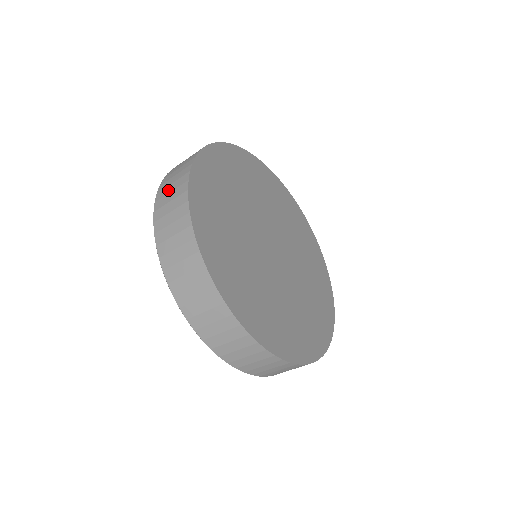
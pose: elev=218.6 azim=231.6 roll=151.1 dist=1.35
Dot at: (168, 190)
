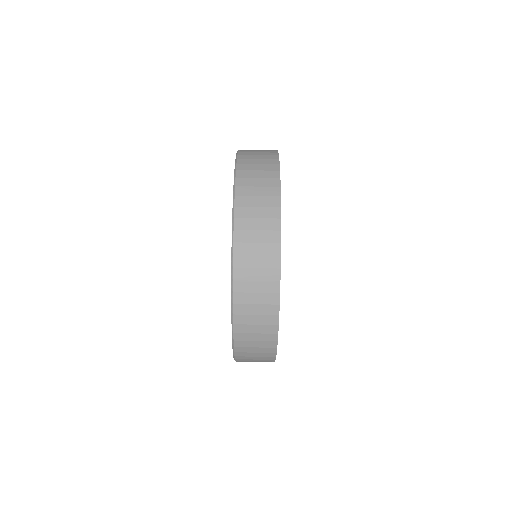
Dot at: (254, 167)
